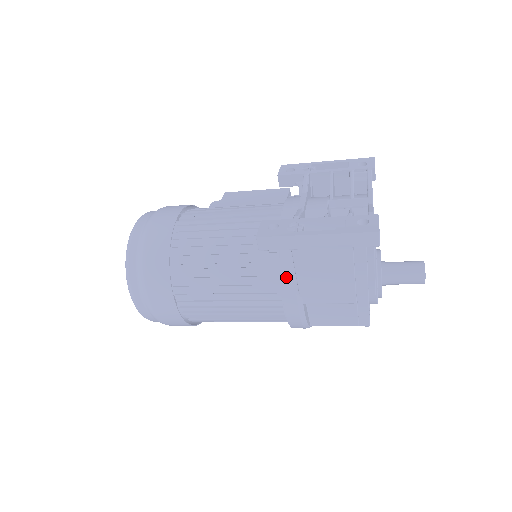
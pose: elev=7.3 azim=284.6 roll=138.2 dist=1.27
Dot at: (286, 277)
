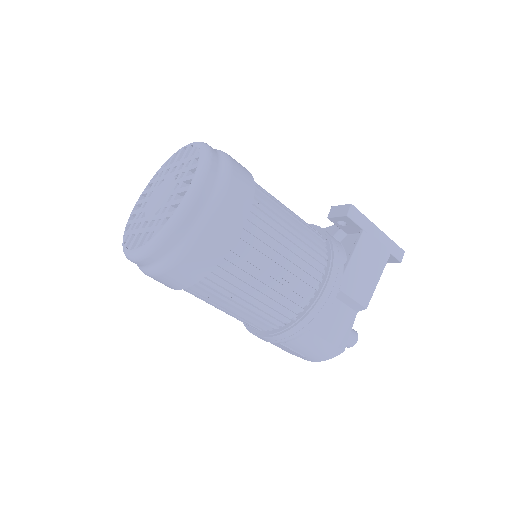
Dot at: (337, 257)
